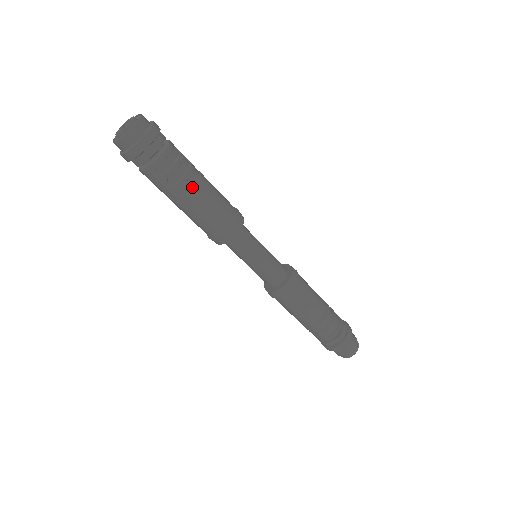
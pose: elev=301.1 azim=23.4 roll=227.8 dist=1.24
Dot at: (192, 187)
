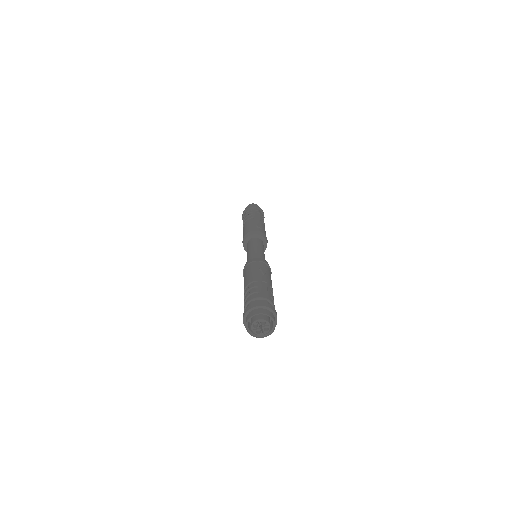
Dot at: occluded
